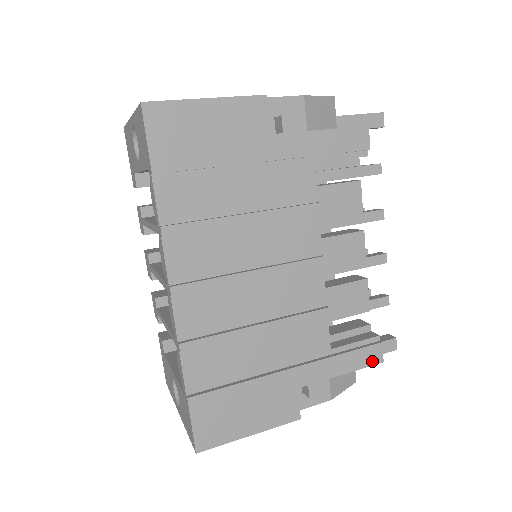
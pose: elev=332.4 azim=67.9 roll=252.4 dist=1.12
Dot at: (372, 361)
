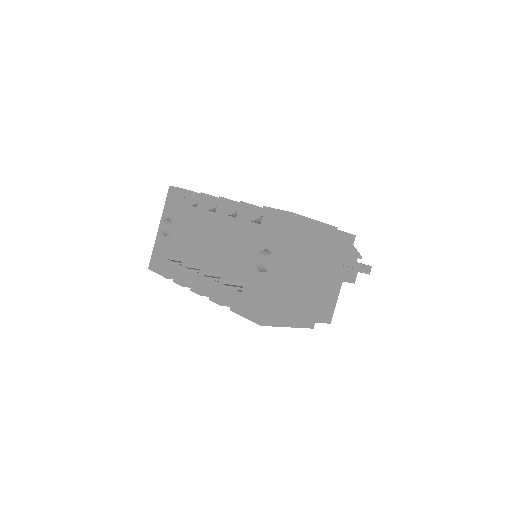
Dot at: (349, 233)
